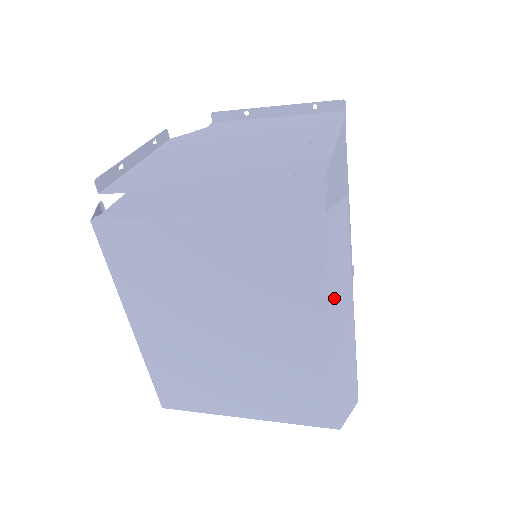
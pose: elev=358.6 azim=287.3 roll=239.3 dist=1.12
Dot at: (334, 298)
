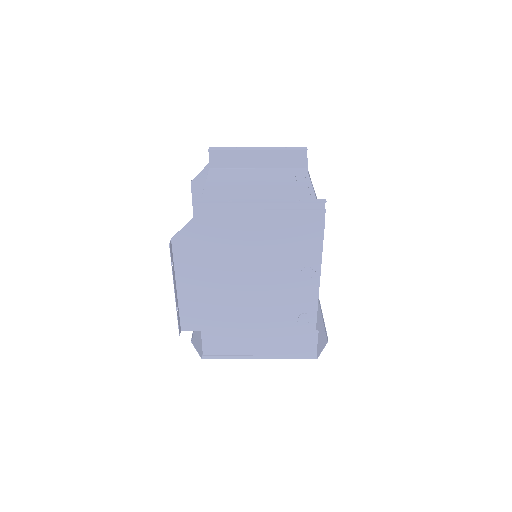
Dot at: occluded
